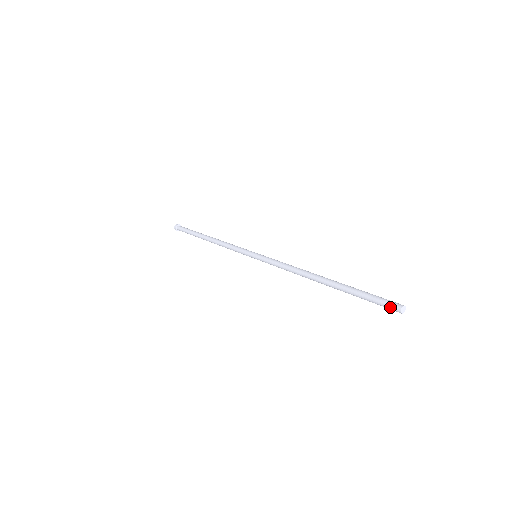
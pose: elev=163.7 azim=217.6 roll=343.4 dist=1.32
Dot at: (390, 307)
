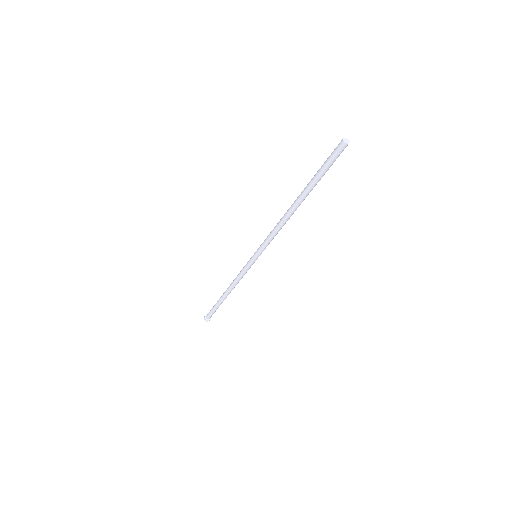
Dot at: (337, 146)
